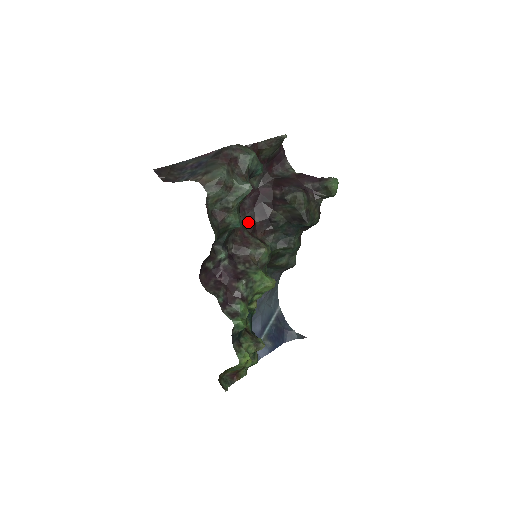
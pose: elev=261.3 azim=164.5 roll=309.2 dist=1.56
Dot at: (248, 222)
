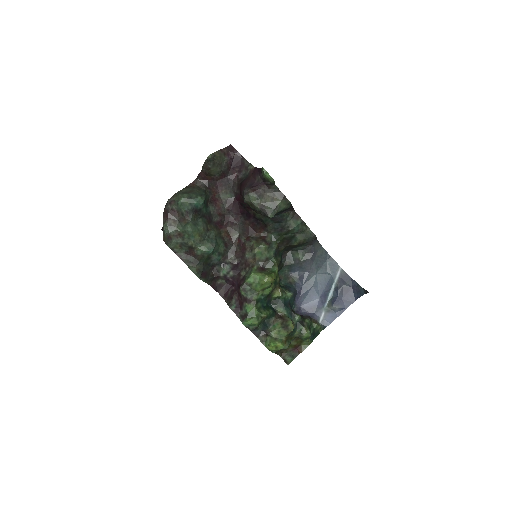
Dot at: (242, 228)
